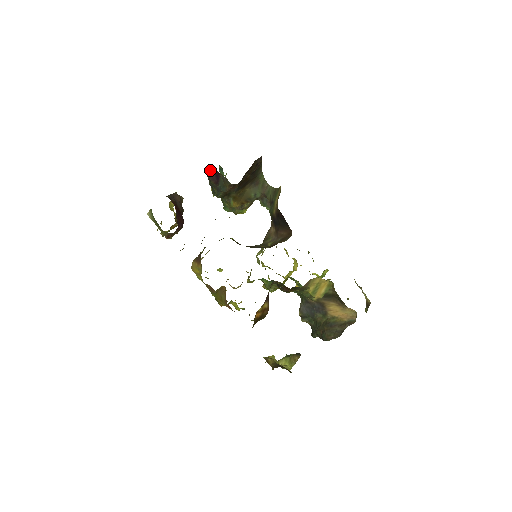
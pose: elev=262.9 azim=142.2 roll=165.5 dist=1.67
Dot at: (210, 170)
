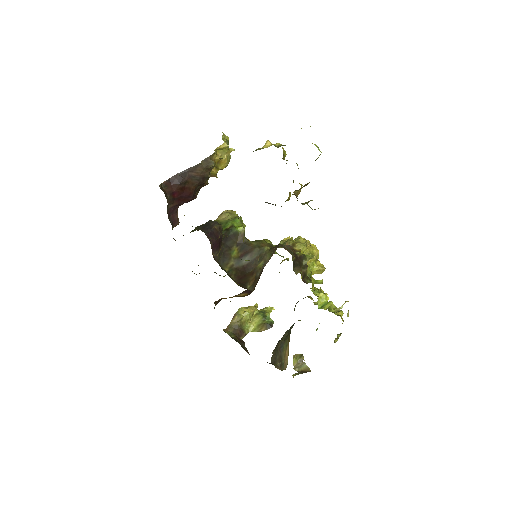
Dot at: occluded
